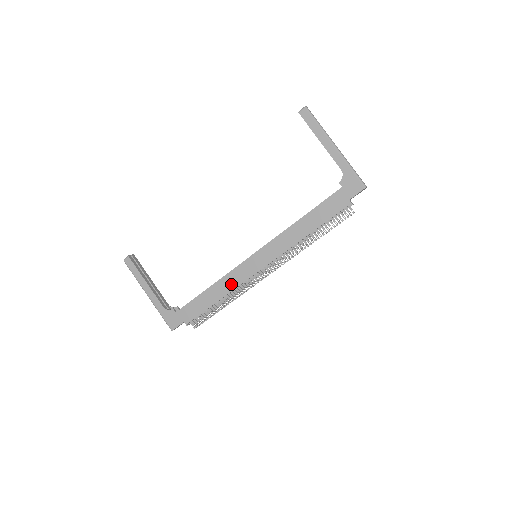
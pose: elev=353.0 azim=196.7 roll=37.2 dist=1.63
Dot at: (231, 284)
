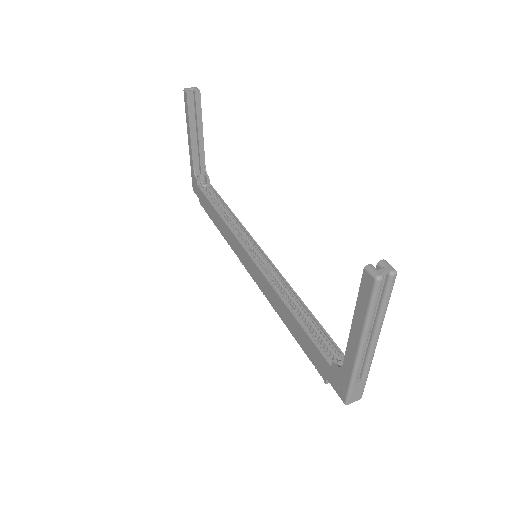
Dot at: (229, 239)
